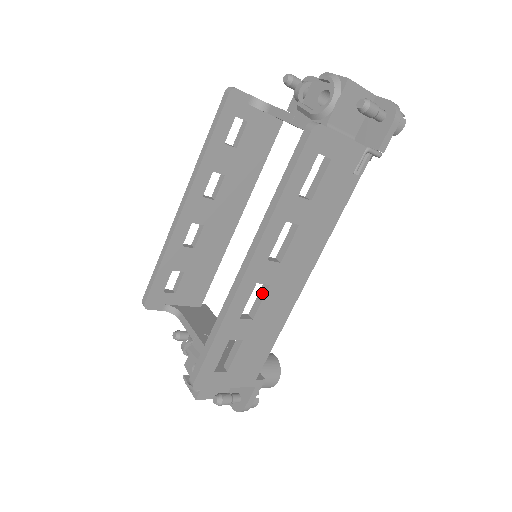
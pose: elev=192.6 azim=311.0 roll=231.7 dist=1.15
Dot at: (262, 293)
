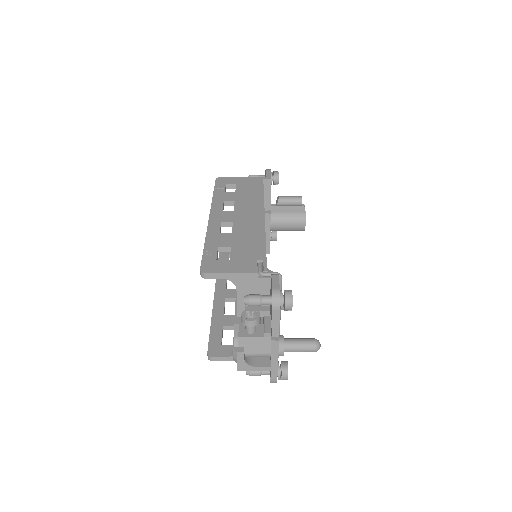
Dot at: occluded
